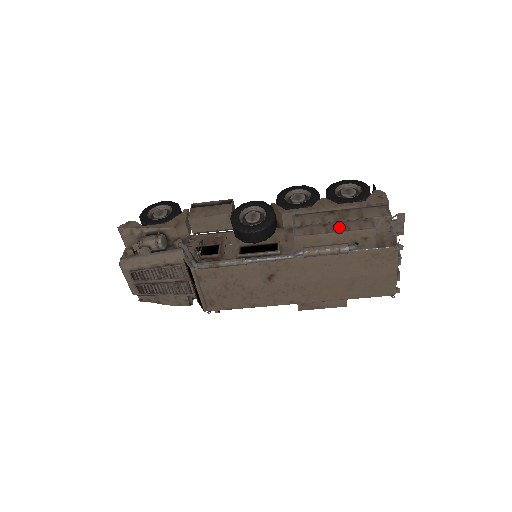
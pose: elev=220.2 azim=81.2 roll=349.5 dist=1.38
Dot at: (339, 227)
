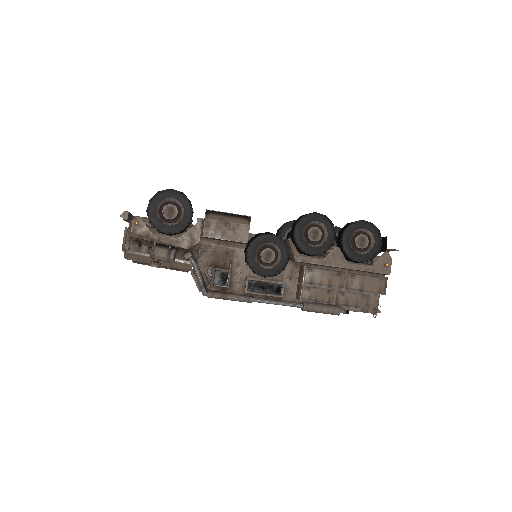
Dot at: (340, 298)
